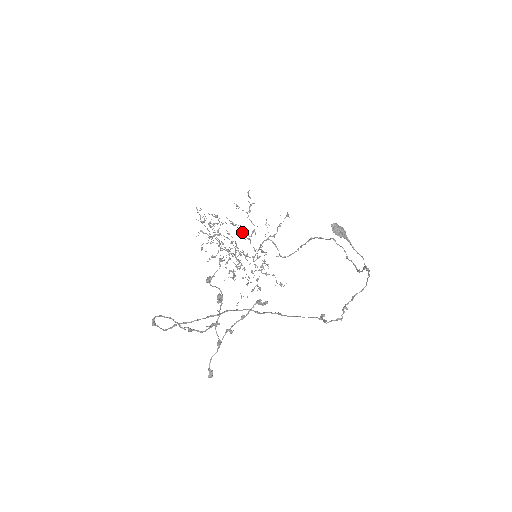
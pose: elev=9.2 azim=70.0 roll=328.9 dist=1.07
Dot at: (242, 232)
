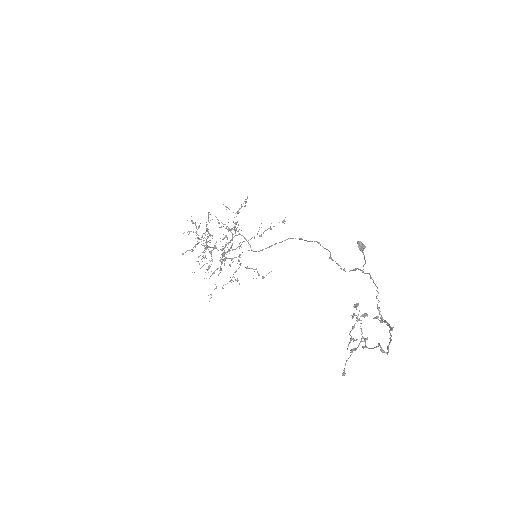
Dot at: occluded
